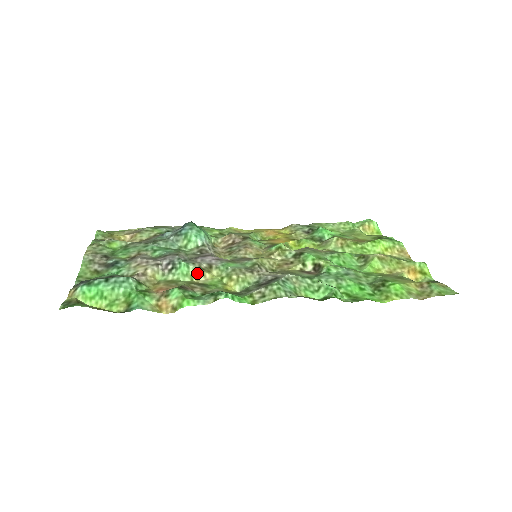
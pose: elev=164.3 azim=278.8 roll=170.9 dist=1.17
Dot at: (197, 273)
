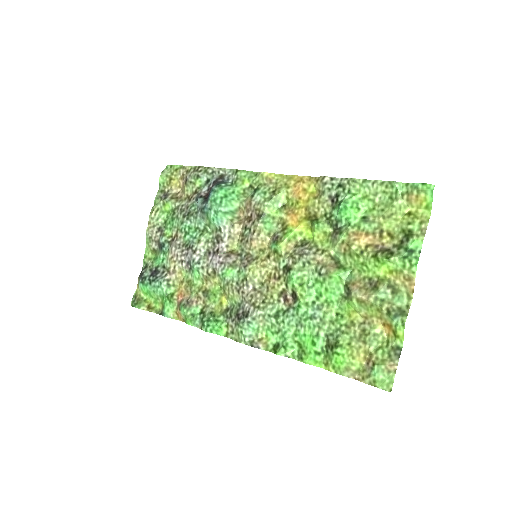
Dot at: (205, 278)
